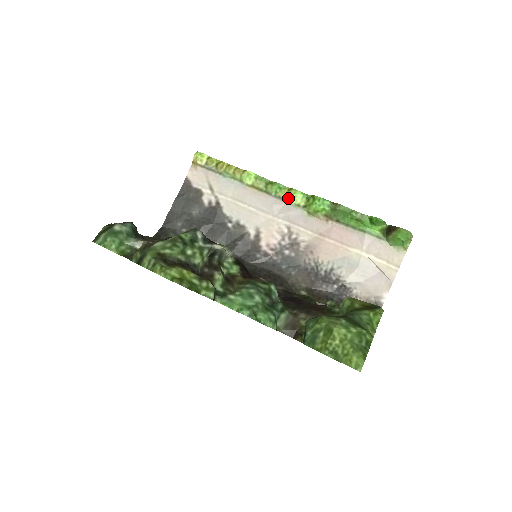
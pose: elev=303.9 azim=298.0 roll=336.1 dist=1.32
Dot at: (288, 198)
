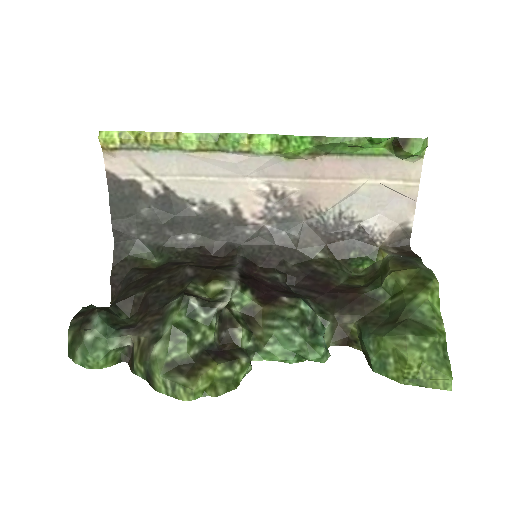
Dot at: (253, 149)
